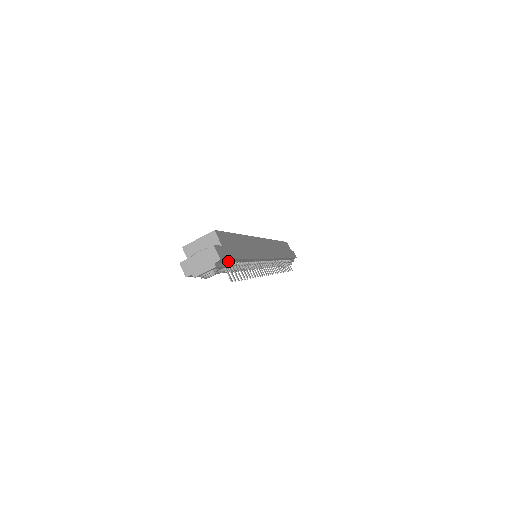
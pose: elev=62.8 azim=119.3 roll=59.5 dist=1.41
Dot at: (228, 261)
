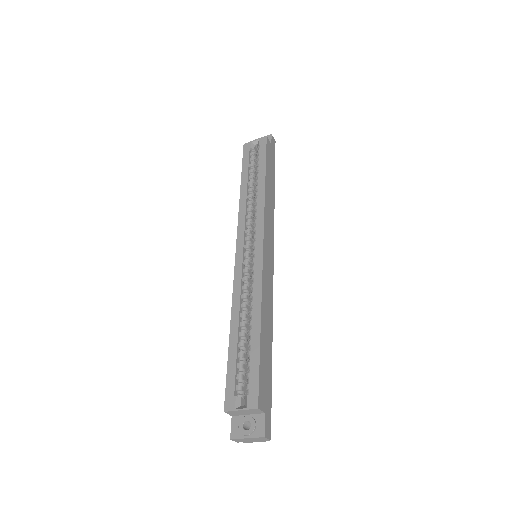
Dot at: occluded
